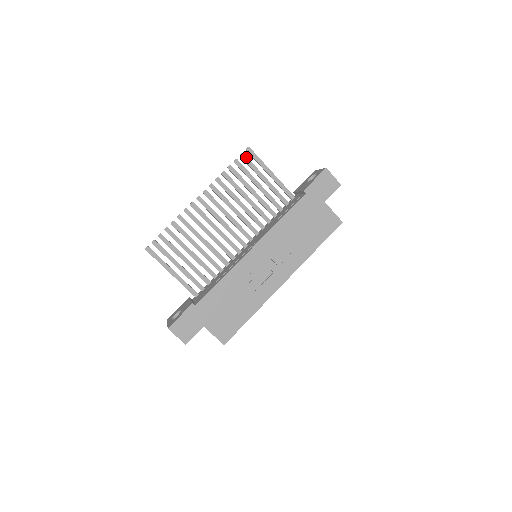
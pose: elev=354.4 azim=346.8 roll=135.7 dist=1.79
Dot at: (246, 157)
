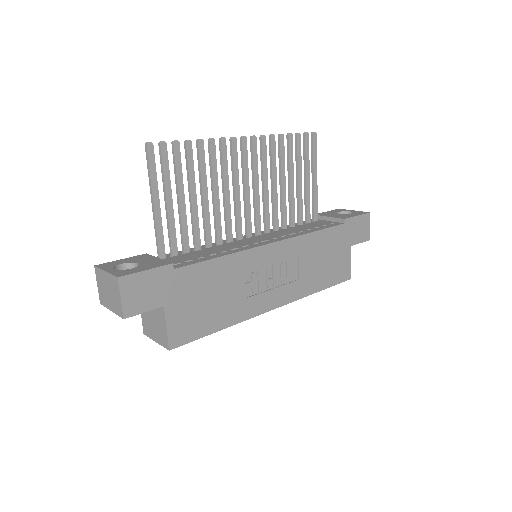
Dot at: (308, 140)
